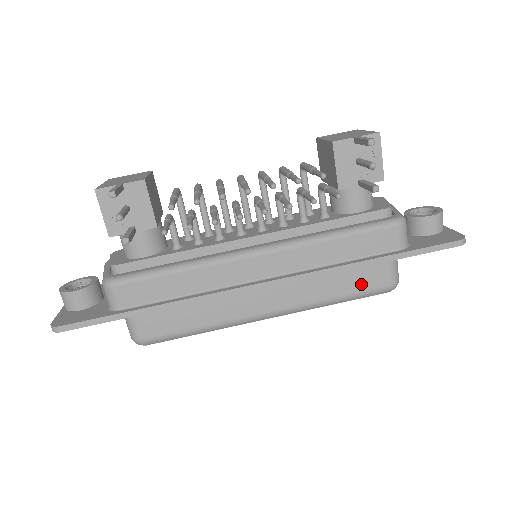
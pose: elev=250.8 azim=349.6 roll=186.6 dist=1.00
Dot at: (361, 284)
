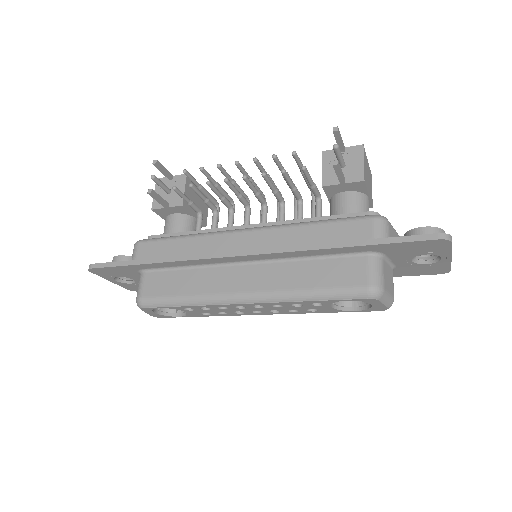
Dot at: (336, 279)
